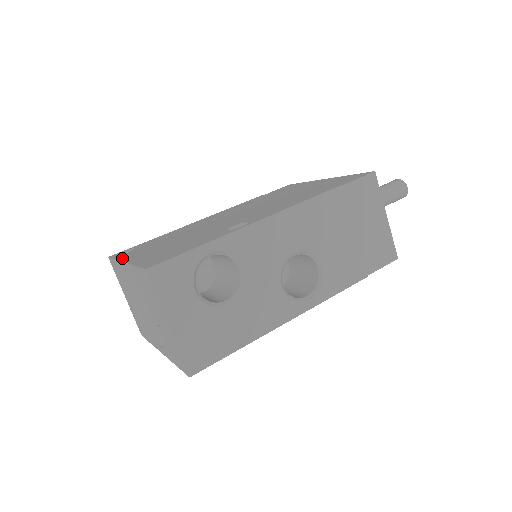
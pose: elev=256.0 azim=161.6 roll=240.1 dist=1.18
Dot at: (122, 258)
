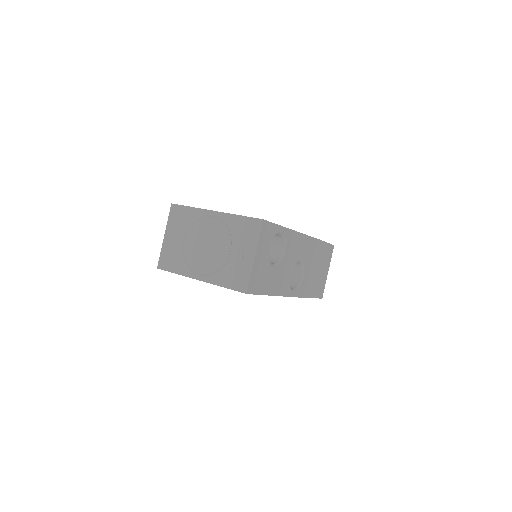
Dot at: occluded
